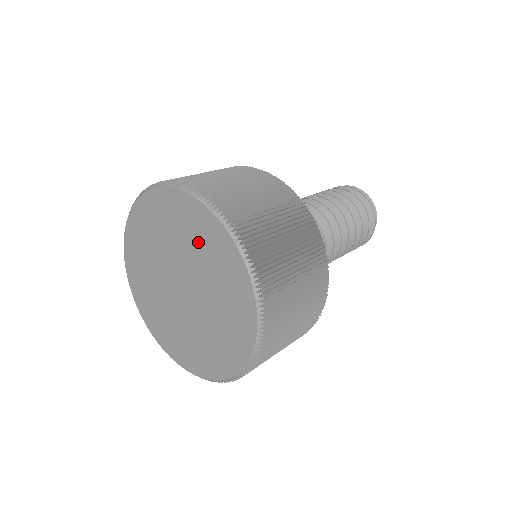
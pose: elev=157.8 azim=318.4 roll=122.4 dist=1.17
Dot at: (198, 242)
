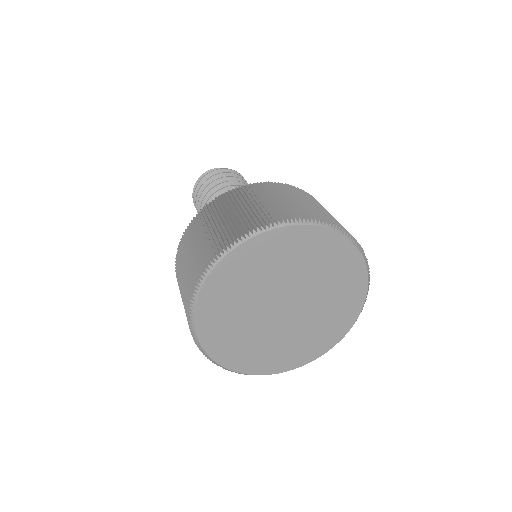
Dot at: (263, 267)
